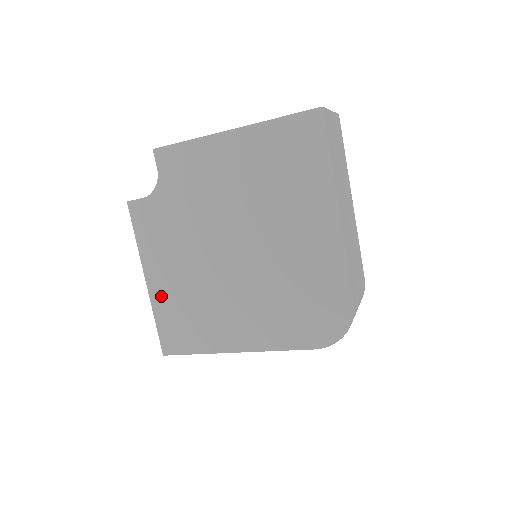
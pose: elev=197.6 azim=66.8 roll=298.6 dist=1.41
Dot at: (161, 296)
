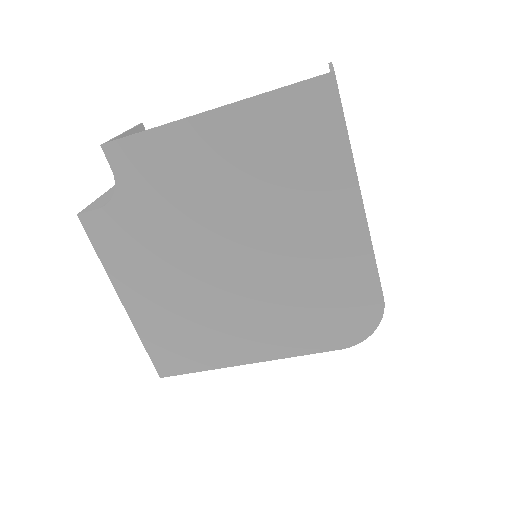
Dot at: (146, 318)
